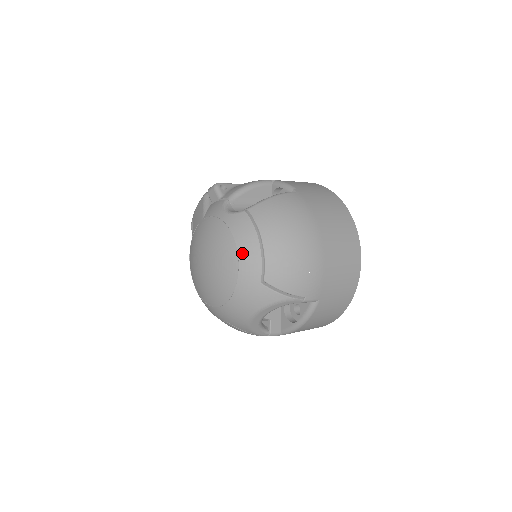
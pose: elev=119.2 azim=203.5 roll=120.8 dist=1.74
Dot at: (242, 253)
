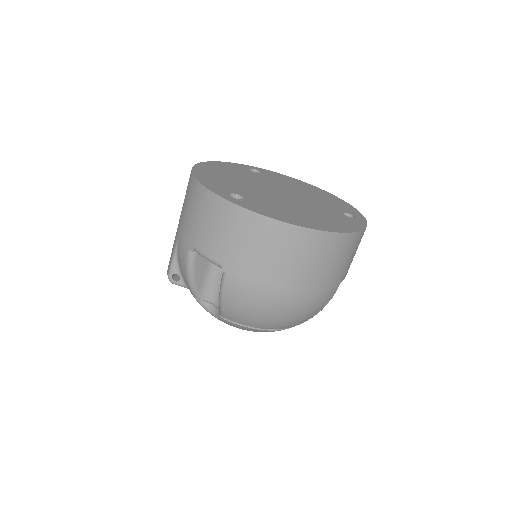
Dot at: occluded
